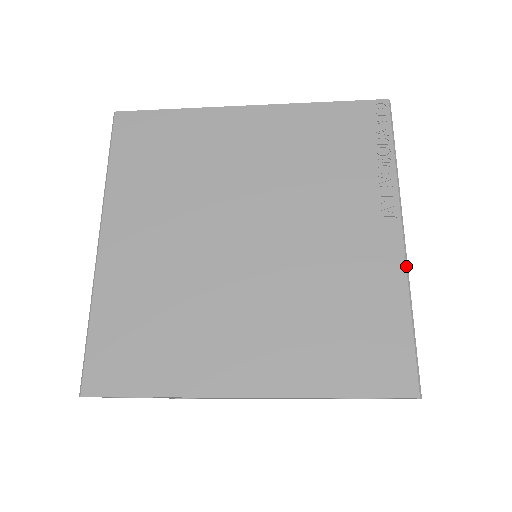
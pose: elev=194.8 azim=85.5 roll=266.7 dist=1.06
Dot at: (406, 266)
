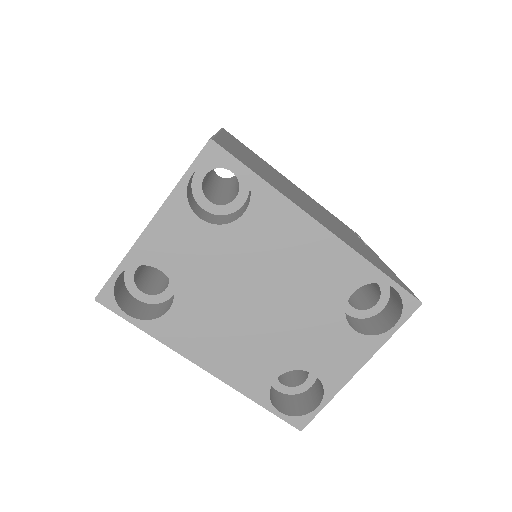
Dot at: (389, 268)
